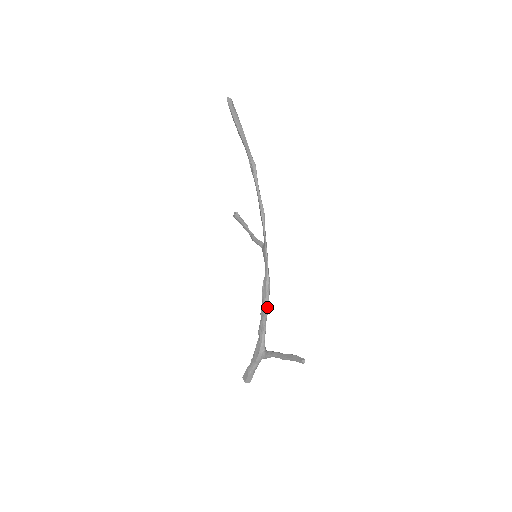
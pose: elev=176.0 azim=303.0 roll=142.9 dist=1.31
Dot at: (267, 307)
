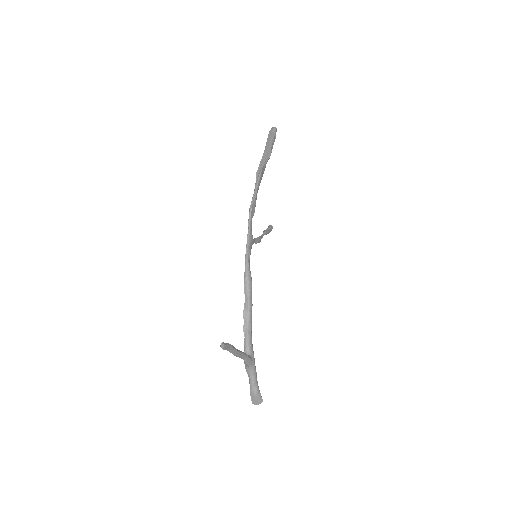
Dot at: (247, 304)
